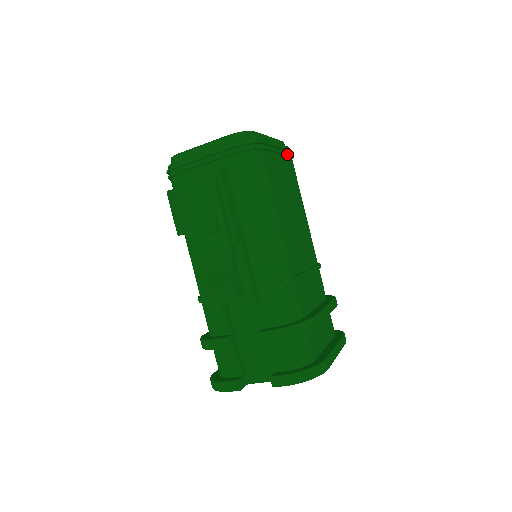
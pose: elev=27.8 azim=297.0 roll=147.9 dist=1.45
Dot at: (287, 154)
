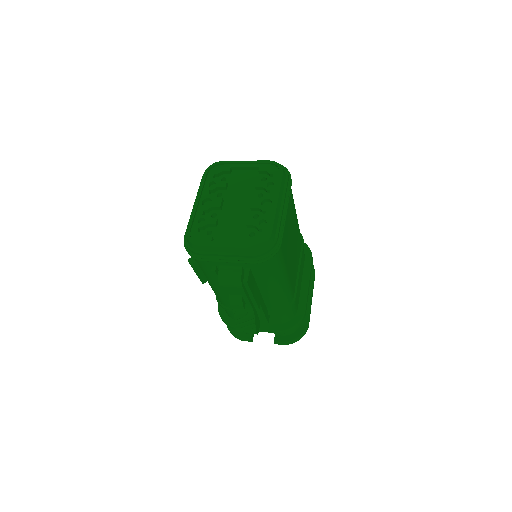
Dot at: (289, 197)
